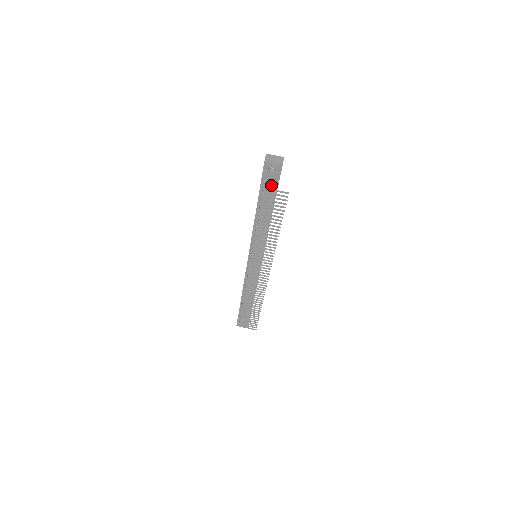
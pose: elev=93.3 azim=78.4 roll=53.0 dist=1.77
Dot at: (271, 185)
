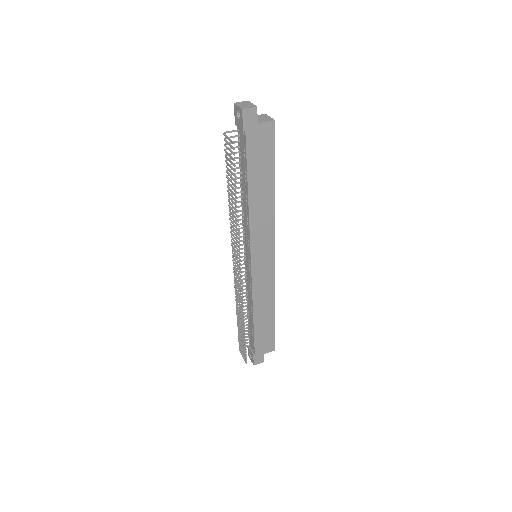
Dot at: (243, 140)
